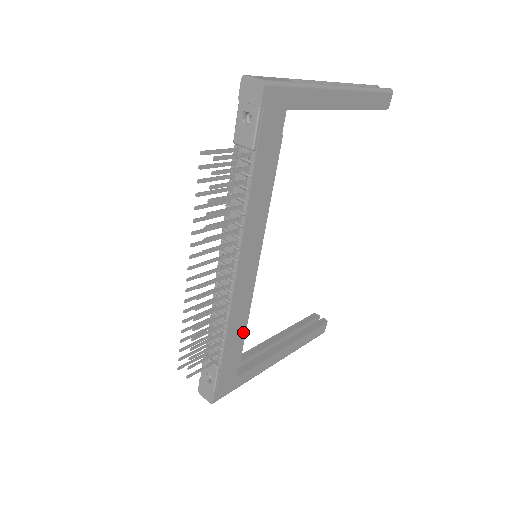
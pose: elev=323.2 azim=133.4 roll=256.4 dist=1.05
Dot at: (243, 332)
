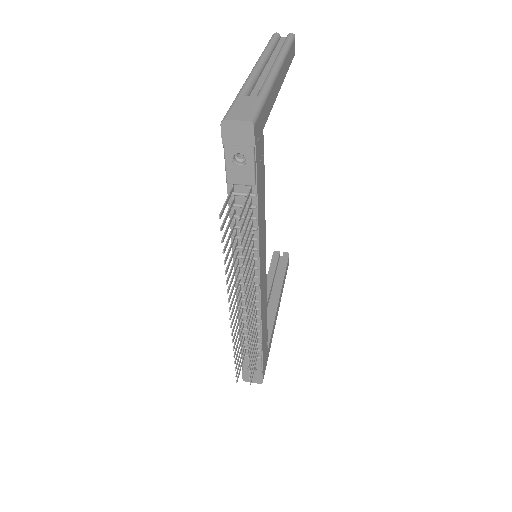
Dot at: (266, 319)
